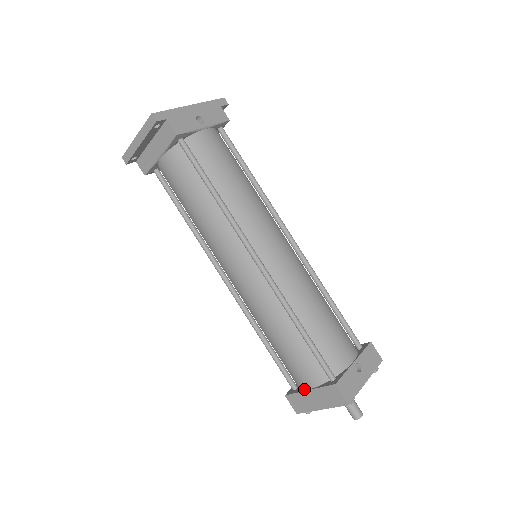
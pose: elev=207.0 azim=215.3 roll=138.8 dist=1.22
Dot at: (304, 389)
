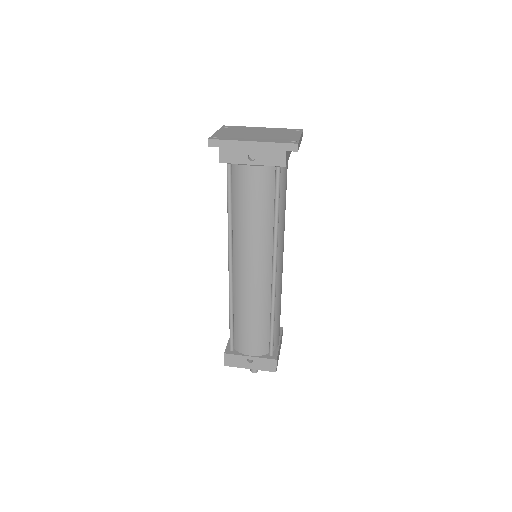
Dot at: occluded
